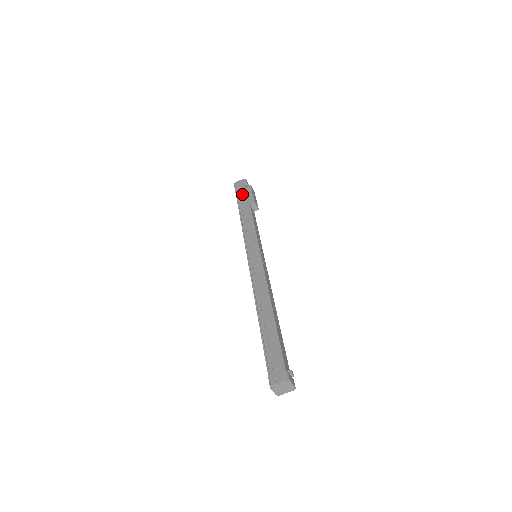
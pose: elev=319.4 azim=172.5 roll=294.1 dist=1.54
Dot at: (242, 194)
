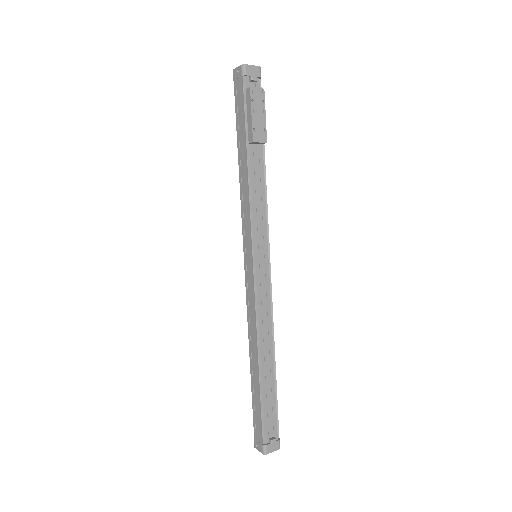
Dot at: (239, 112)
